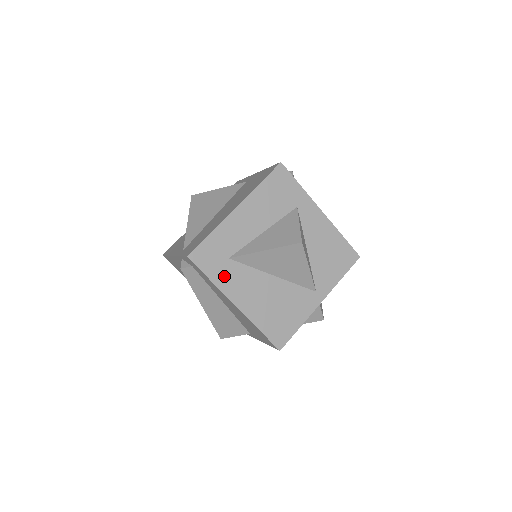
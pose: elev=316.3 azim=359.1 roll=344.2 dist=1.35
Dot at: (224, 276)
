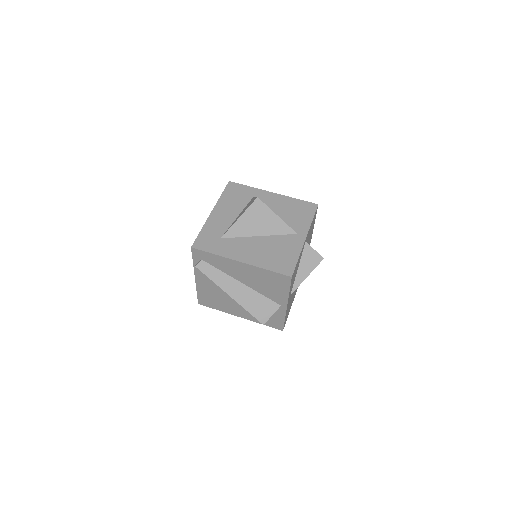
Dot at: (223, 249)
